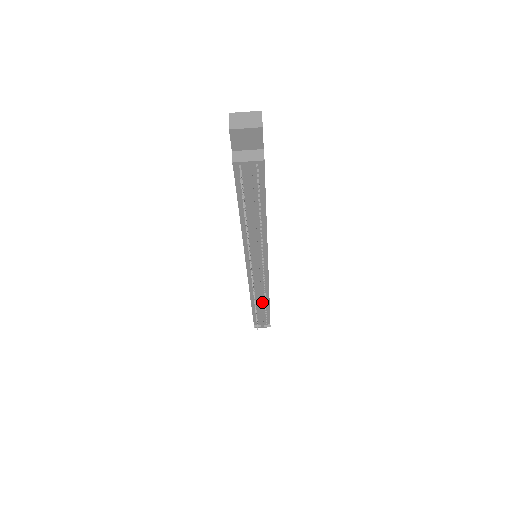
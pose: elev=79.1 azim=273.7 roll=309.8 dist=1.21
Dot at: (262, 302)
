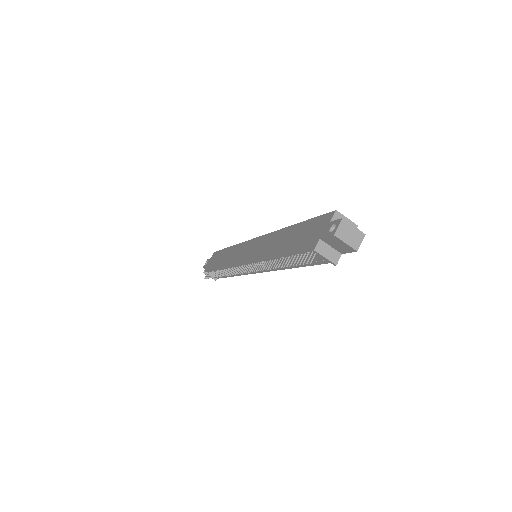
Dot at: occluded
